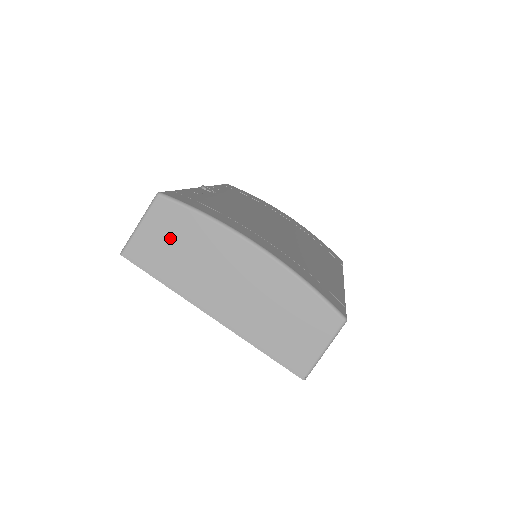
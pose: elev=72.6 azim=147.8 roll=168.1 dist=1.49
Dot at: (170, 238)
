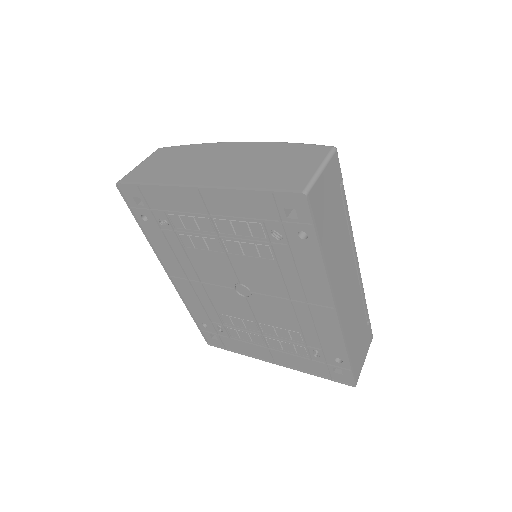
Dot at: (164, 162)
